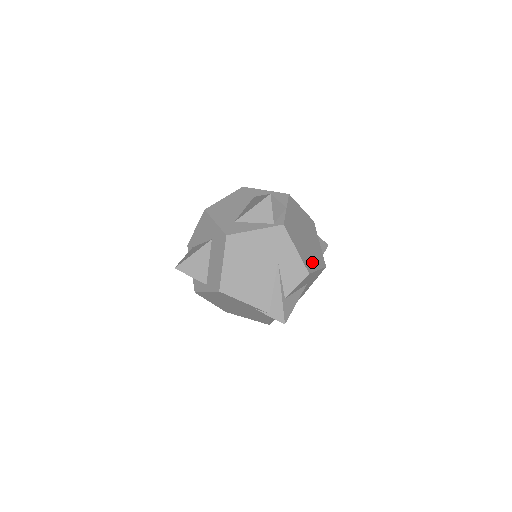
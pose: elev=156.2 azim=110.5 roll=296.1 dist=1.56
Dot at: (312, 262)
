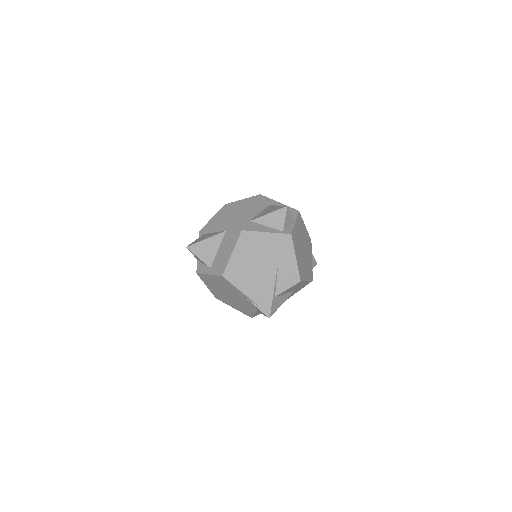
Dot at: (304, 273)
